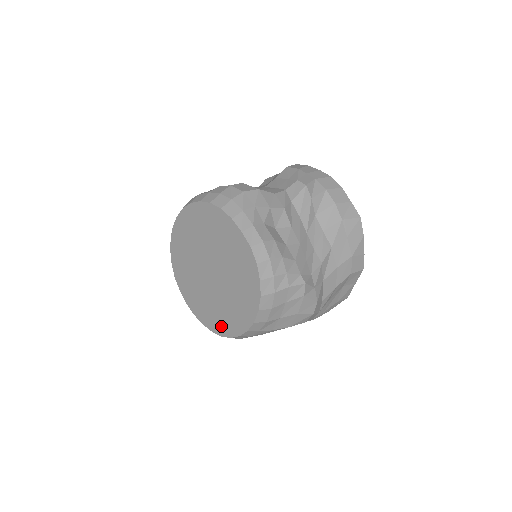
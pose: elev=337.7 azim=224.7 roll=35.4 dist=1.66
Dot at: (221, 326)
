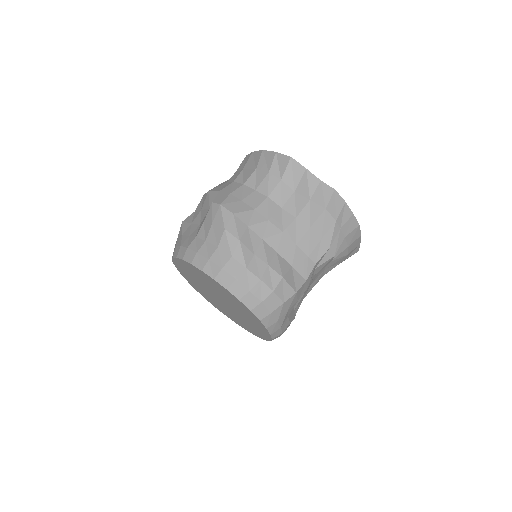
Dot at: (211, 302)
